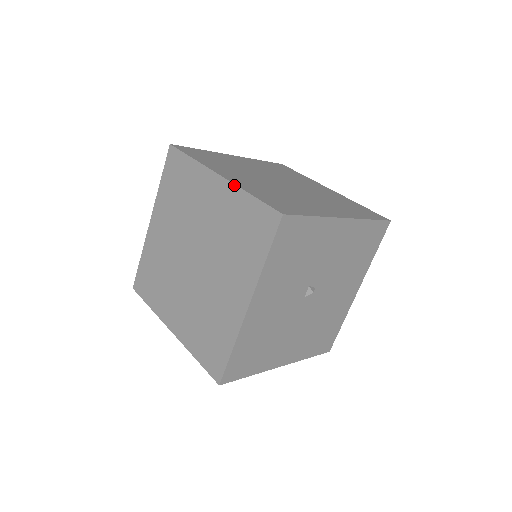
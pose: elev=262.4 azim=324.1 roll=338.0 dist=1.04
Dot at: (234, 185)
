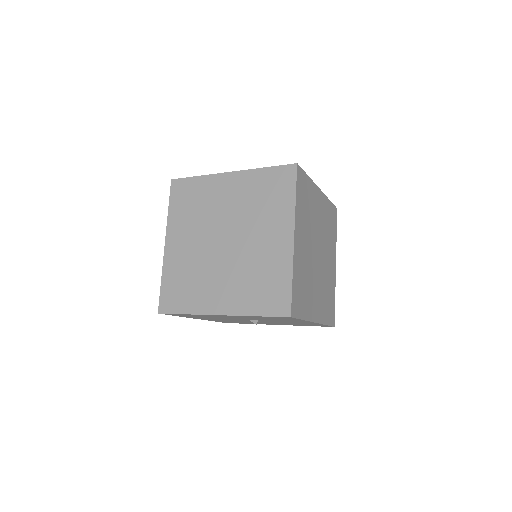
Dot at: (293, 258)
